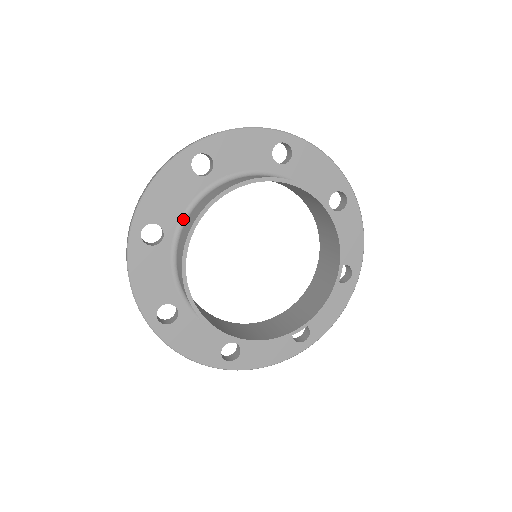
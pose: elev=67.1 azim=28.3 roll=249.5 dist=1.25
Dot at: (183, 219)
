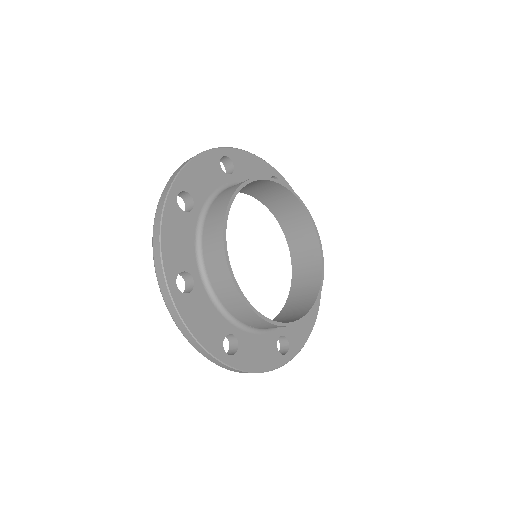
Dot at: occluded
